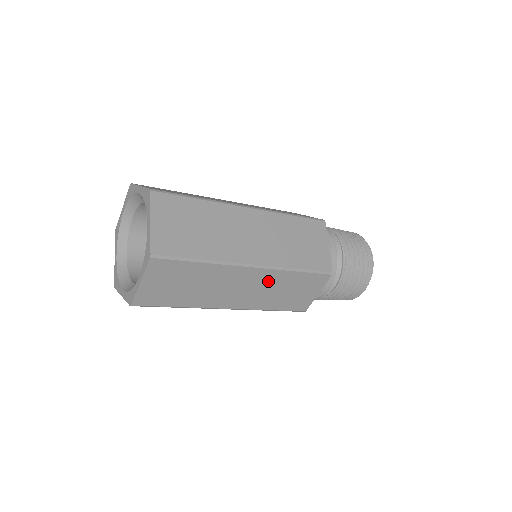
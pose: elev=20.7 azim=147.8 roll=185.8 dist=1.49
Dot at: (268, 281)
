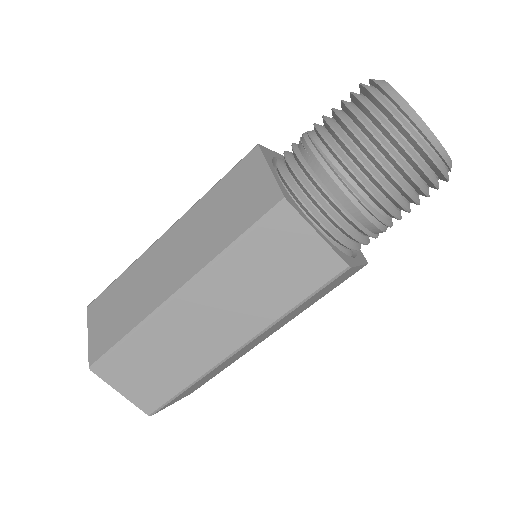
Dot at: (276, 326)
